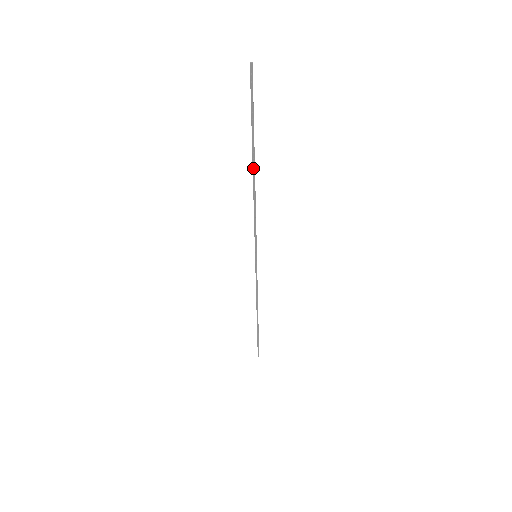
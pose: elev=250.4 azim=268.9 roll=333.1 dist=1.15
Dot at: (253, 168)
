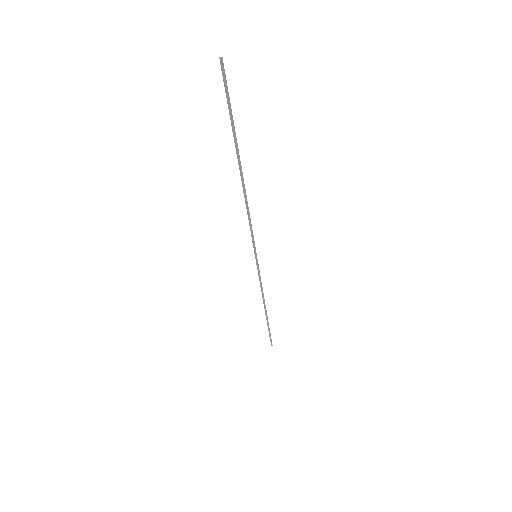
Dot at: (240, 171)
